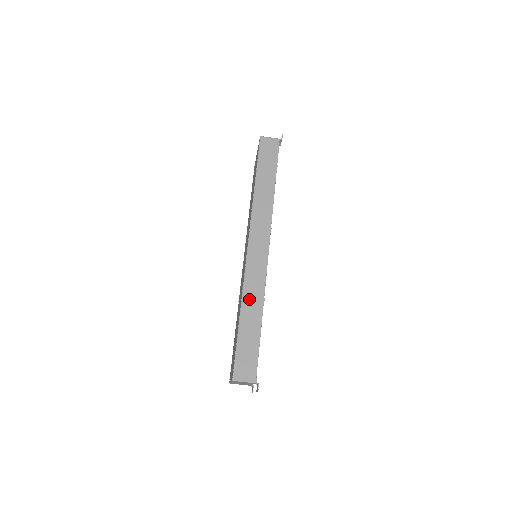
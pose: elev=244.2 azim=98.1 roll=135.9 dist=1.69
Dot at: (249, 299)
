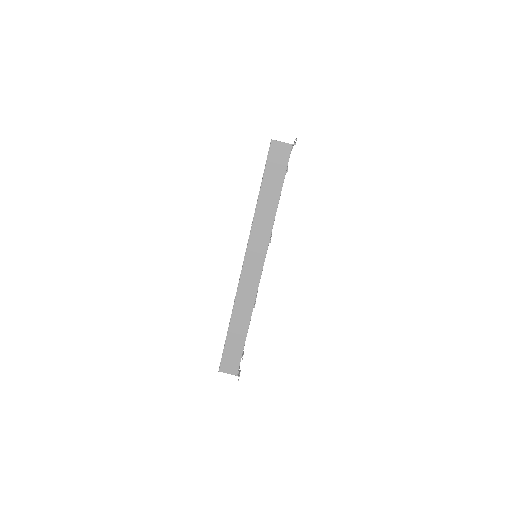
Dot at: (239, 310)
